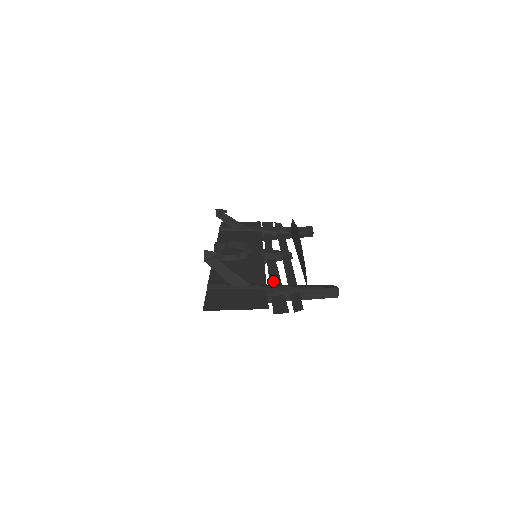
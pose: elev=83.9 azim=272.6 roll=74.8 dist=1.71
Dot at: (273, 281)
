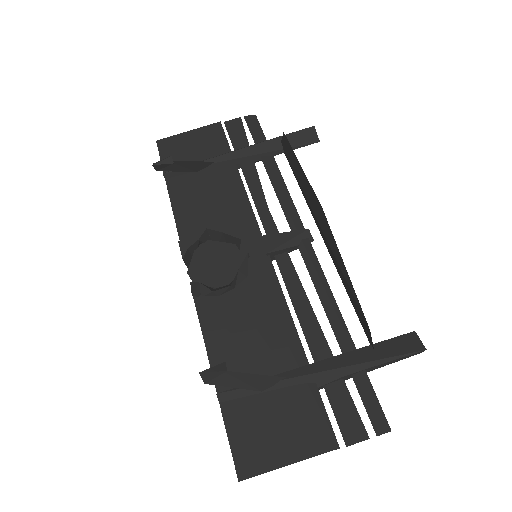
Dot at: (310, 333)
